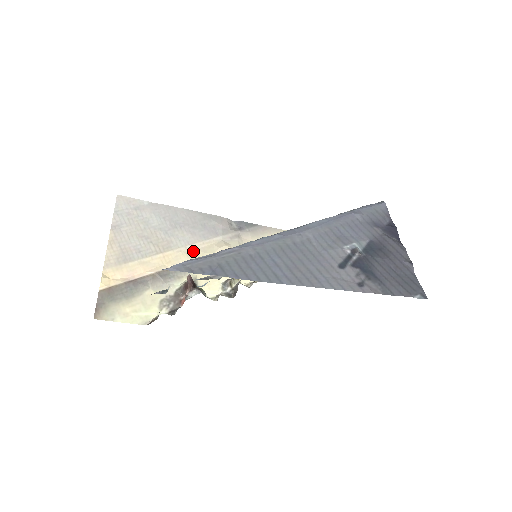
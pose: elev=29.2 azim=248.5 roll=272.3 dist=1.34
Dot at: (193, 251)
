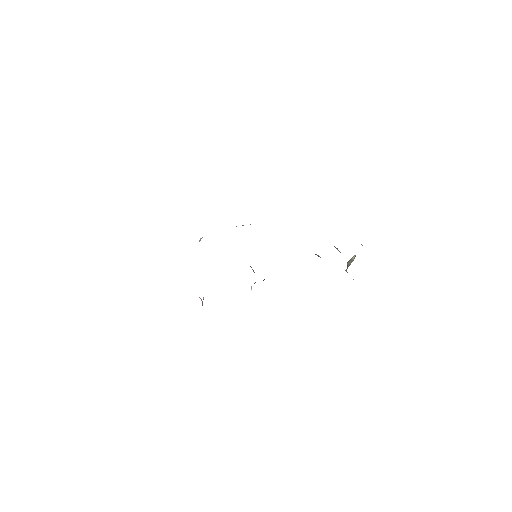
Dot at: occluded
